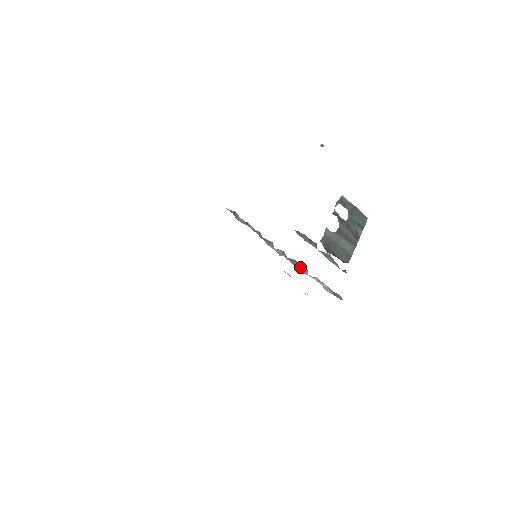
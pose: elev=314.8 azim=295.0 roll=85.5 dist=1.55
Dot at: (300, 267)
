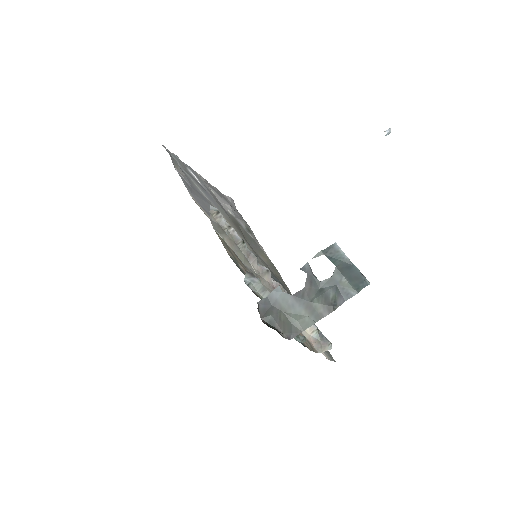
Dot at: occluded
